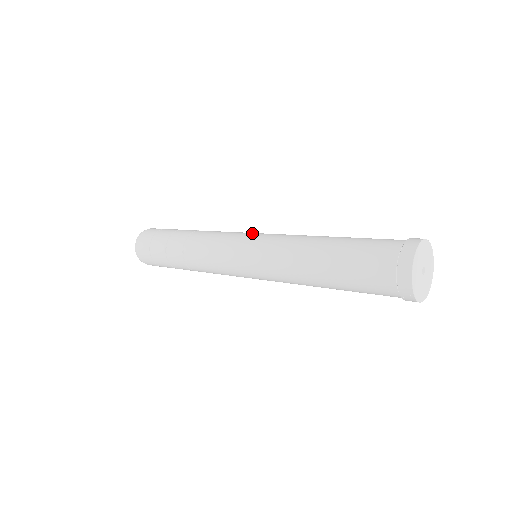
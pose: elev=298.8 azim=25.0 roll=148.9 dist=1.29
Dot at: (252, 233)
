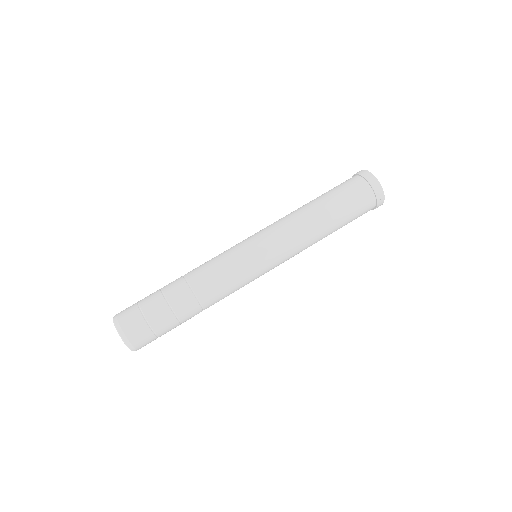
Dot at: (245, 239)
